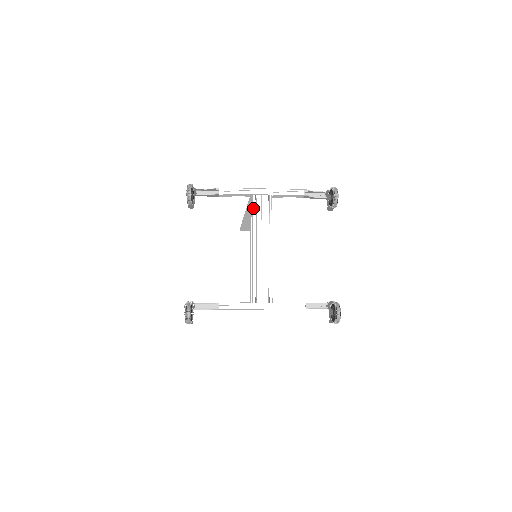
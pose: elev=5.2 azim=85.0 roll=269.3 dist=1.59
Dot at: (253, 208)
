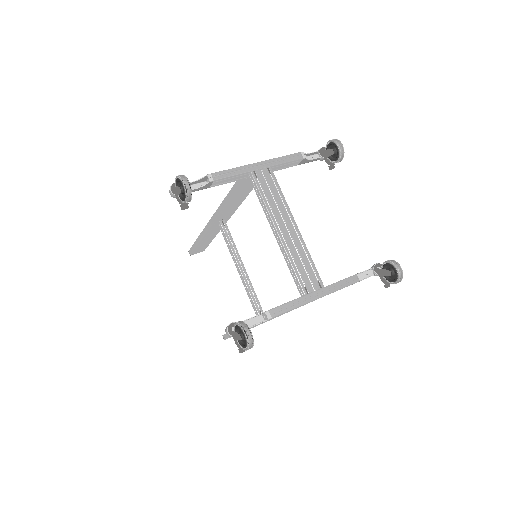
Dot at: (258, 187)
